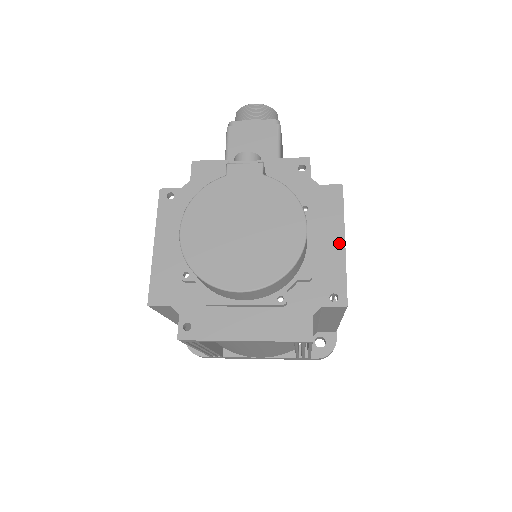
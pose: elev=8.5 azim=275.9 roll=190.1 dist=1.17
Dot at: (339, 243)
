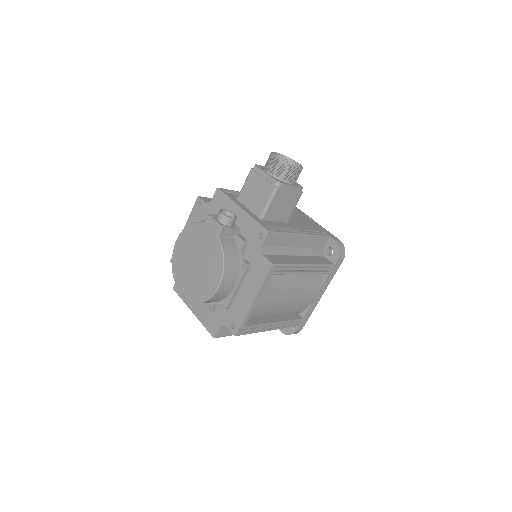
Dot at: (251, 299)
